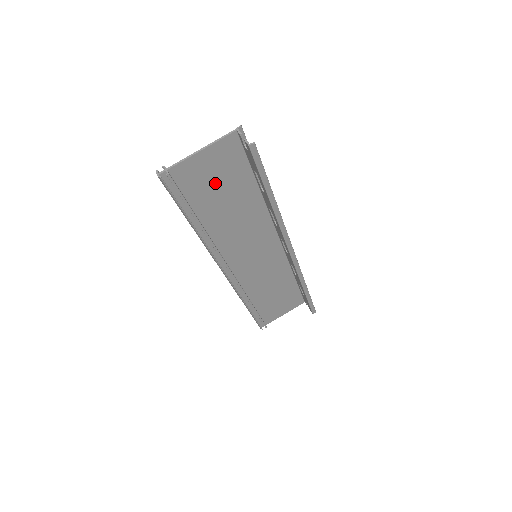
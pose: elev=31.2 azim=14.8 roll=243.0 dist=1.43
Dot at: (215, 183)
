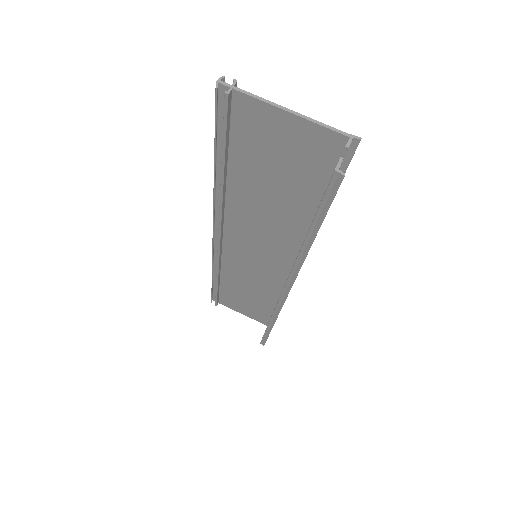
Dot at: (275, 159)
